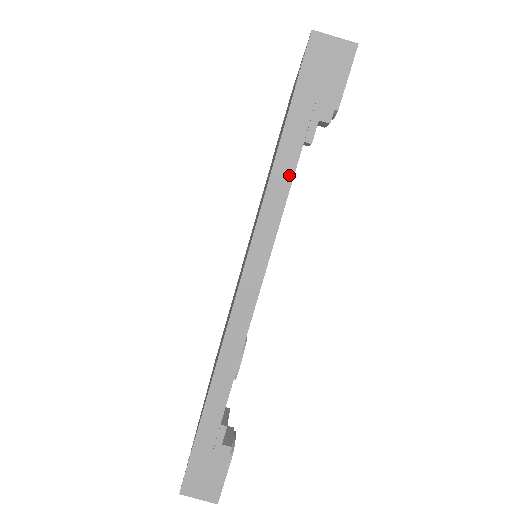
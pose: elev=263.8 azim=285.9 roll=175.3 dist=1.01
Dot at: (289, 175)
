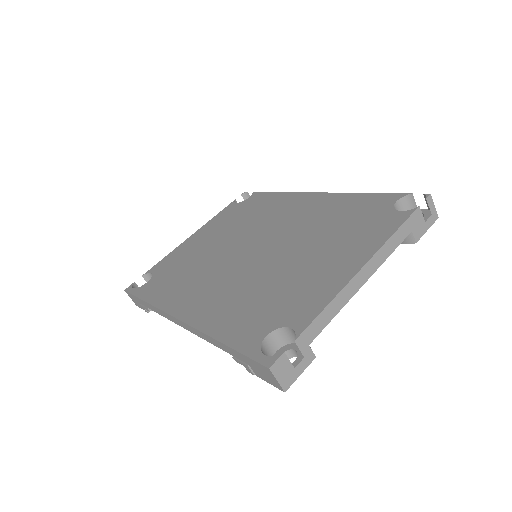
Dot at: (219, 347)
